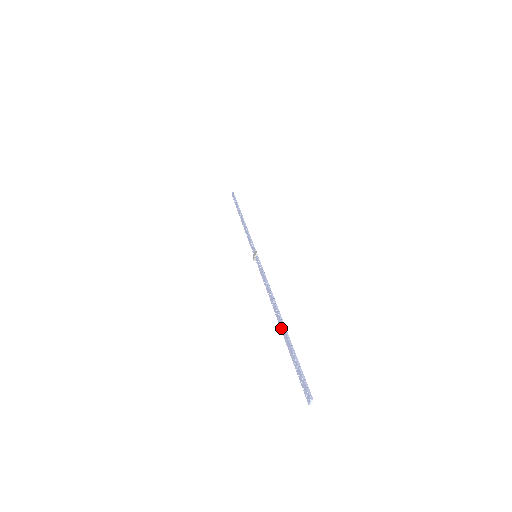
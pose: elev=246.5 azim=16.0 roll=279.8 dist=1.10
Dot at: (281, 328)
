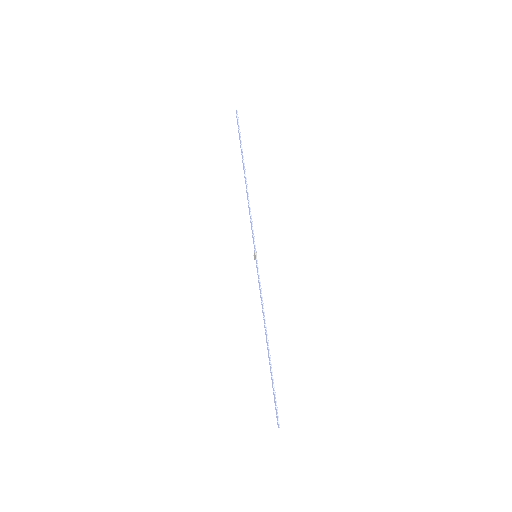
Dot at: (268, 357)
